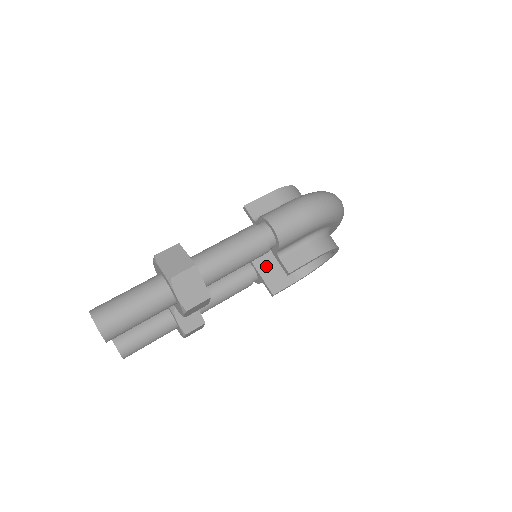
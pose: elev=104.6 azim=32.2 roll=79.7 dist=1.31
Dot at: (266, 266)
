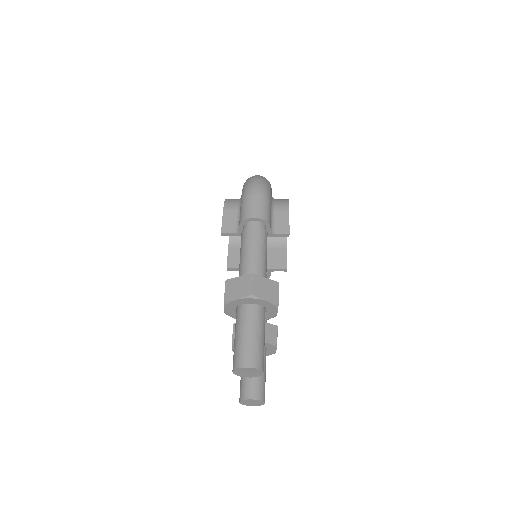
Dot at: occluded
